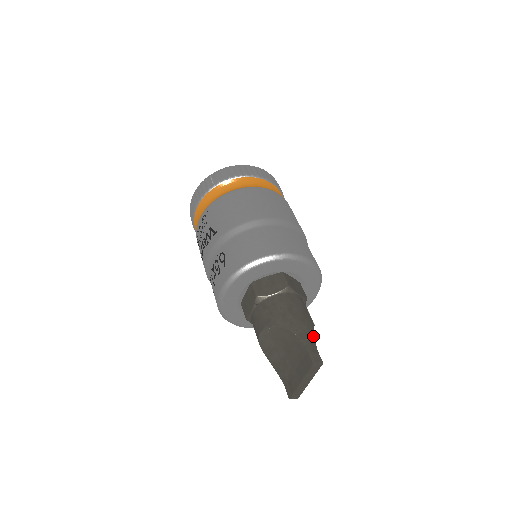
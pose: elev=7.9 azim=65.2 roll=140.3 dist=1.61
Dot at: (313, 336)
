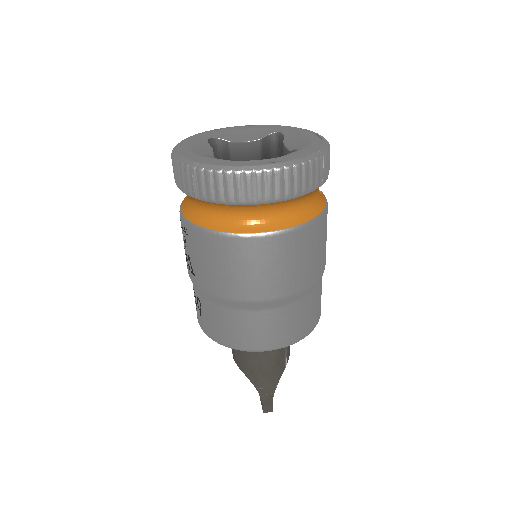
Dot at: (274, 389)
